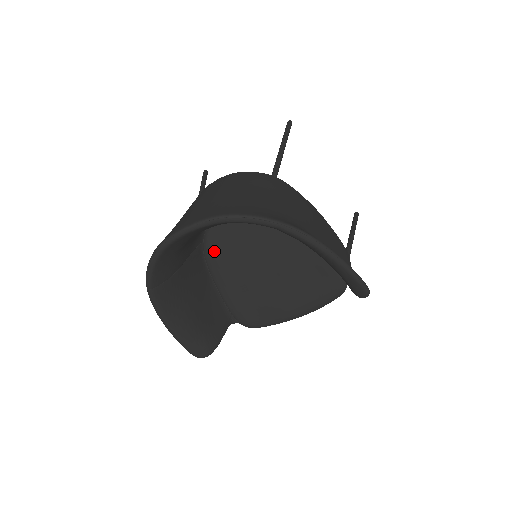
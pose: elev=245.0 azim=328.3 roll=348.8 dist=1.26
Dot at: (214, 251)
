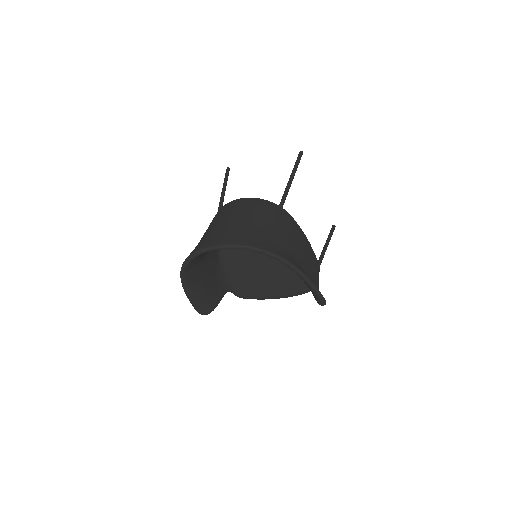
Dot at: occluded
